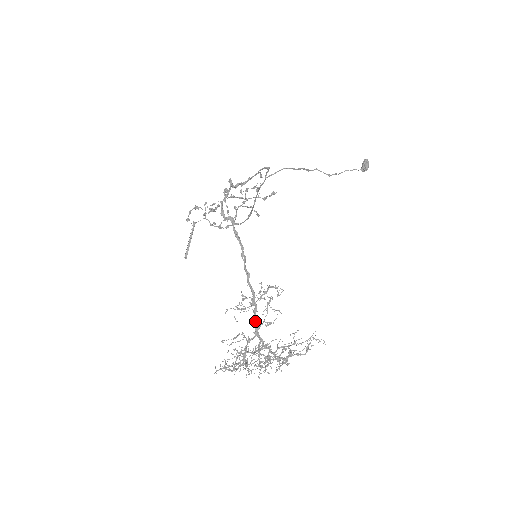
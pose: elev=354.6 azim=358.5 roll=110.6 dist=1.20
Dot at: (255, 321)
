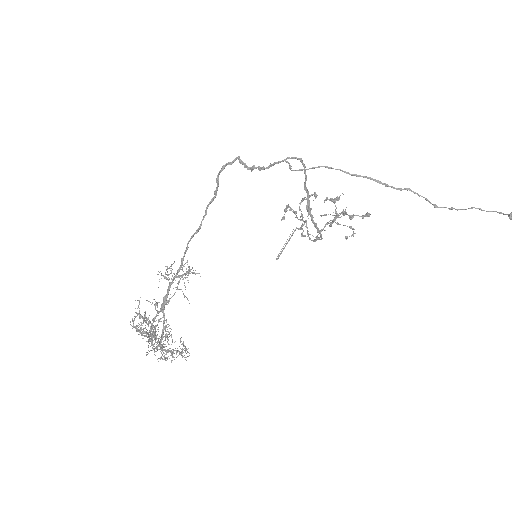
Dot at: (166, 295)
